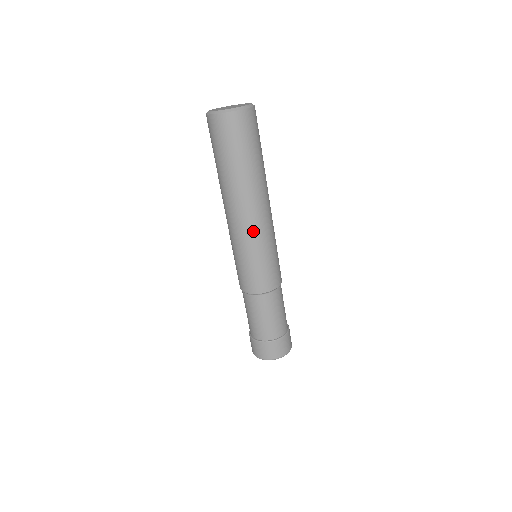
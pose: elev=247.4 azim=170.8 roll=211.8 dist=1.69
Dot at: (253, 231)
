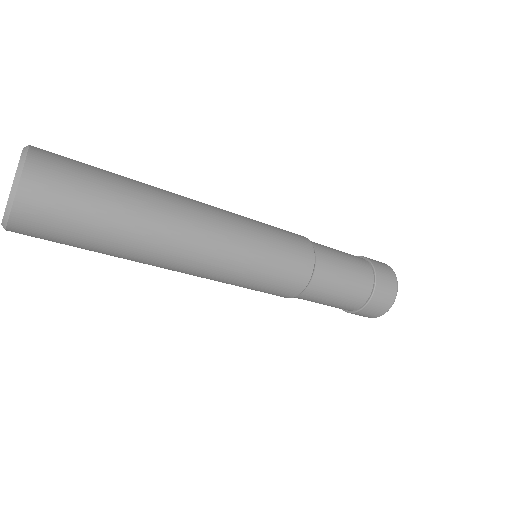
Dot at: (223, 250)
